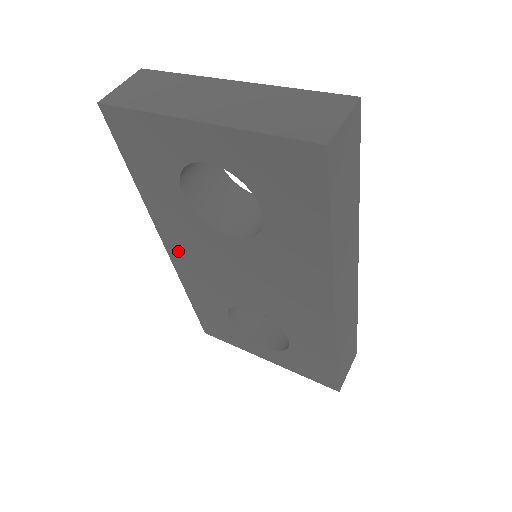
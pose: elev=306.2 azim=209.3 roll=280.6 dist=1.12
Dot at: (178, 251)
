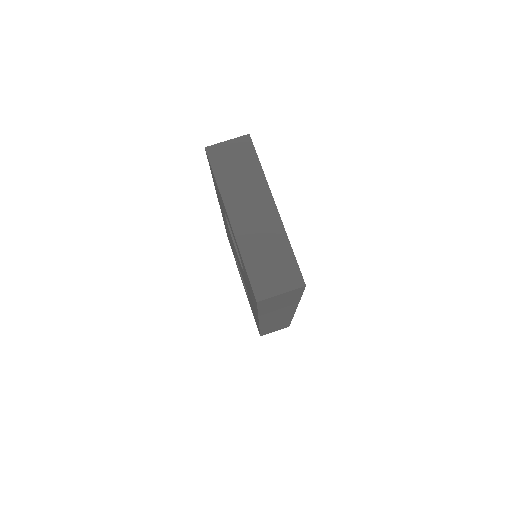
Dot at: occluded
